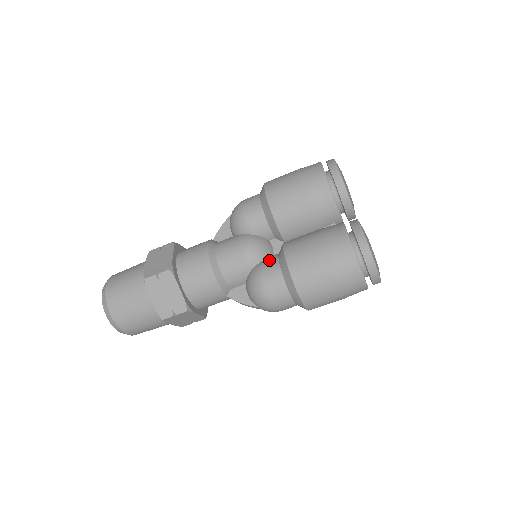
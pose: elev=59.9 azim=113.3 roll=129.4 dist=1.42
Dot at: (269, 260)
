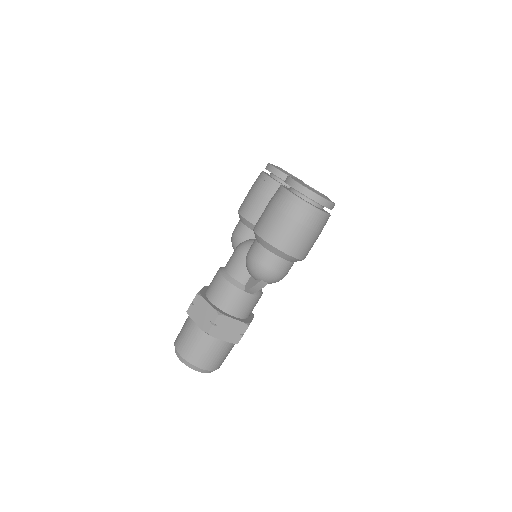
Dot at: occluded
